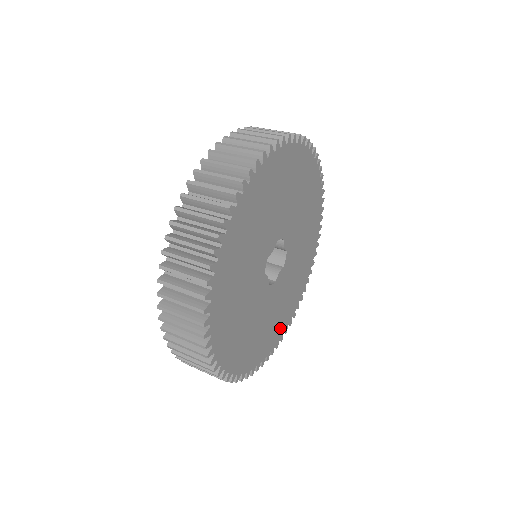
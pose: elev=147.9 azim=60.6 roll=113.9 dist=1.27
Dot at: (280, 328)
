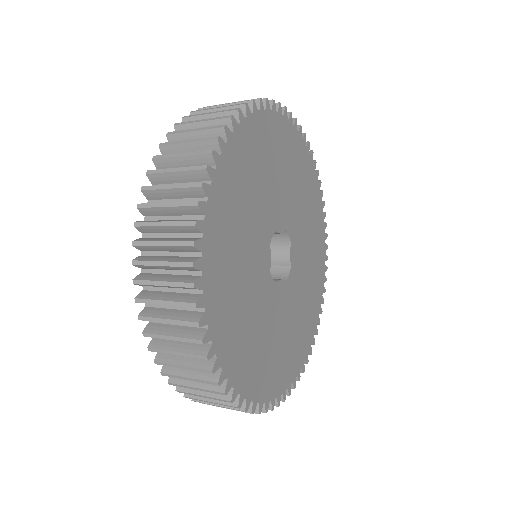
Dot at: (268, 381)
